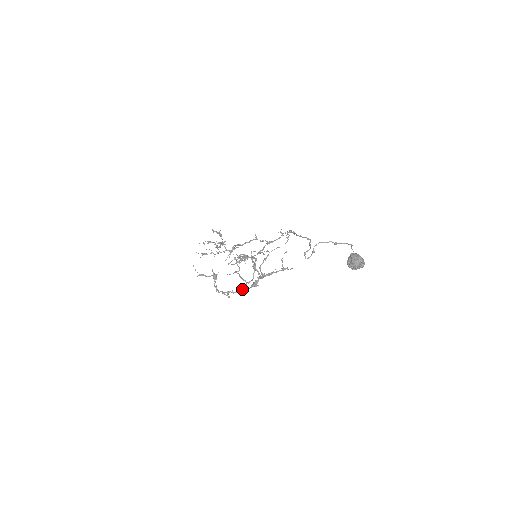
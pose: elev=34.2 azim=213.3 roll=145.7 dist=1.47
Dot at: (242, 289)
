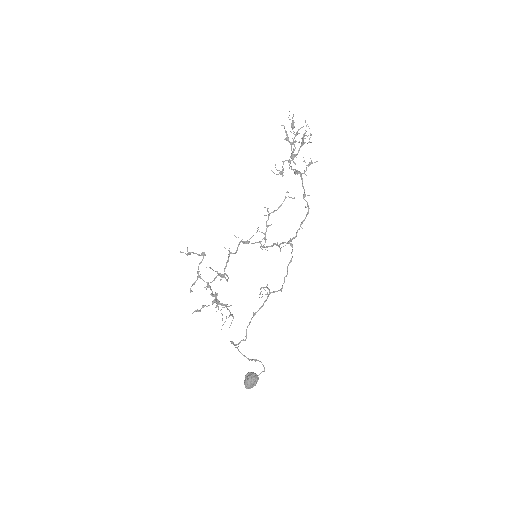
Dot at: (213, 280)
